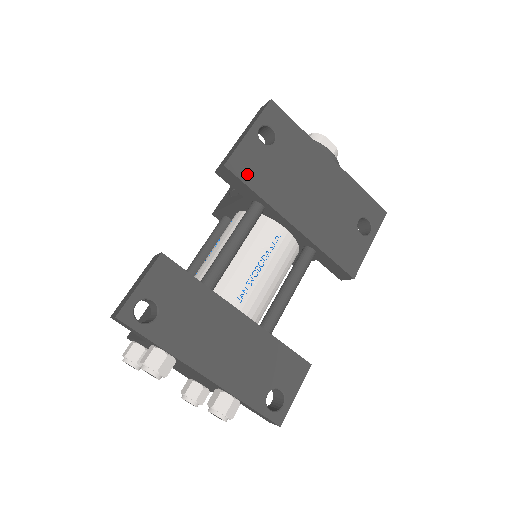
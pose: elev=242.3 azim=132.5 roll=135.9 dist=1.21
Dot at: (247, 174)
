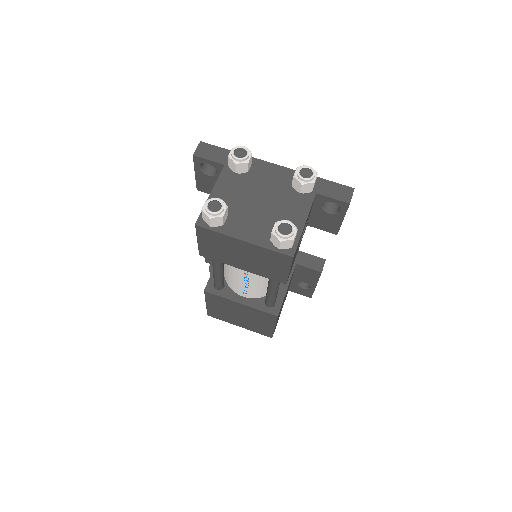
Dot at: occluded
